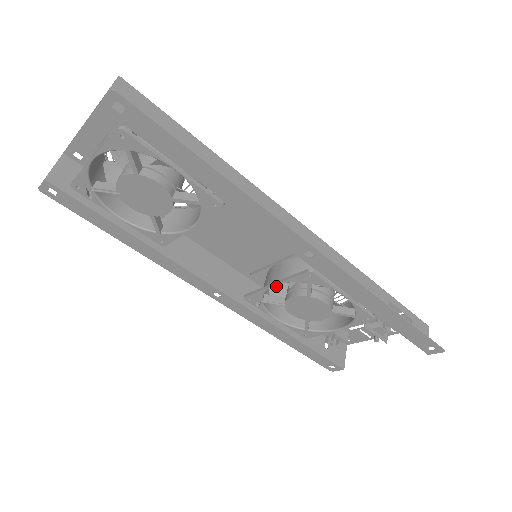
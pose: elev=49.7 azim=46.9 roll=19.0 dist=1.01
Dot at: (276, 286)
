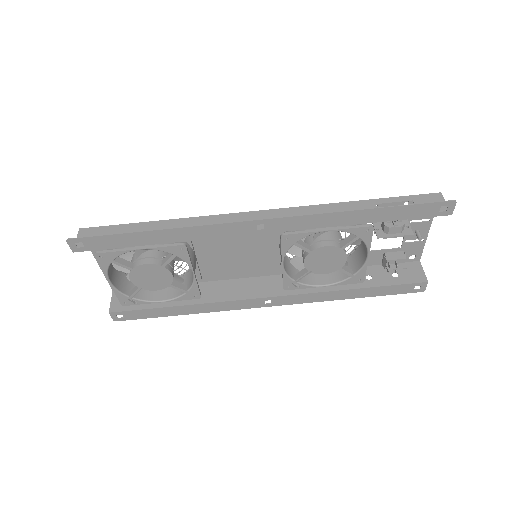
Dot at: (299, 264)
